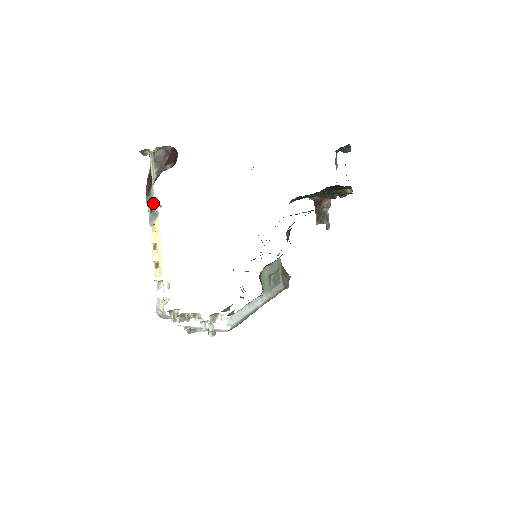
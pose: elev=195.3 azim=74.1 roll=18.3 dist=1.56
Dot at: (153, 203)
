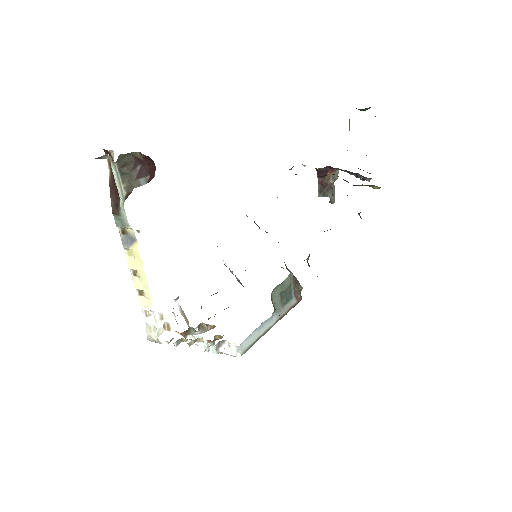
Dot at: (126, 226)
